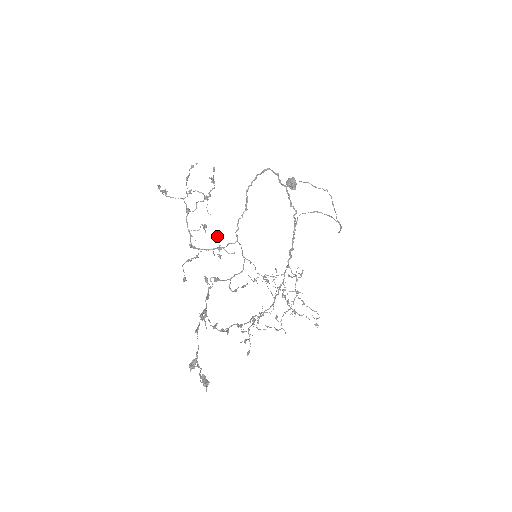
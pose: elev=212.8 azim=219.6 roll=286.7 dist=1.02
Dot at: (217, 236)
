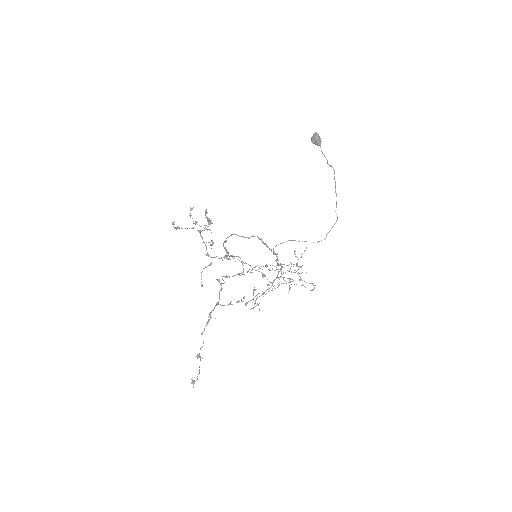
Dot at: occluded
